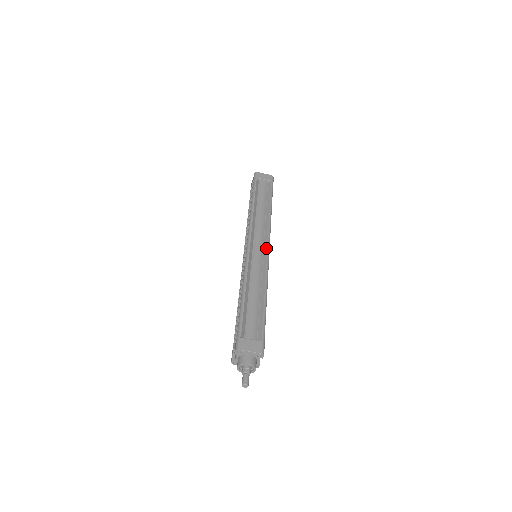
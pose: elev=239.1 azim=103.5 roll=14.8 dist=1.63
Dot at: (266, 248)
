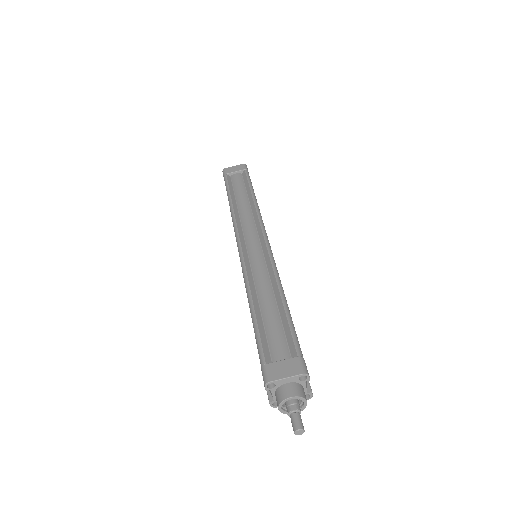
Dot at: (263, 240)
